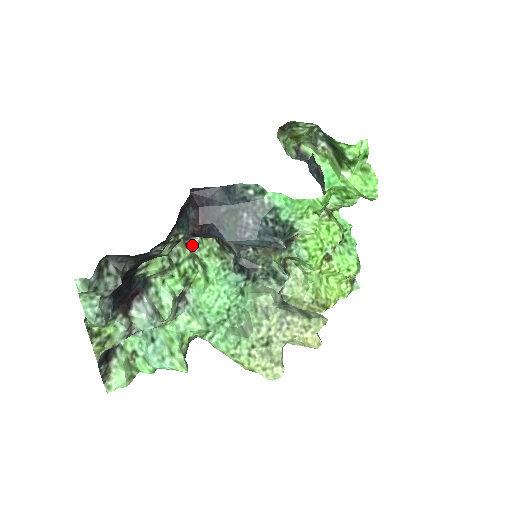
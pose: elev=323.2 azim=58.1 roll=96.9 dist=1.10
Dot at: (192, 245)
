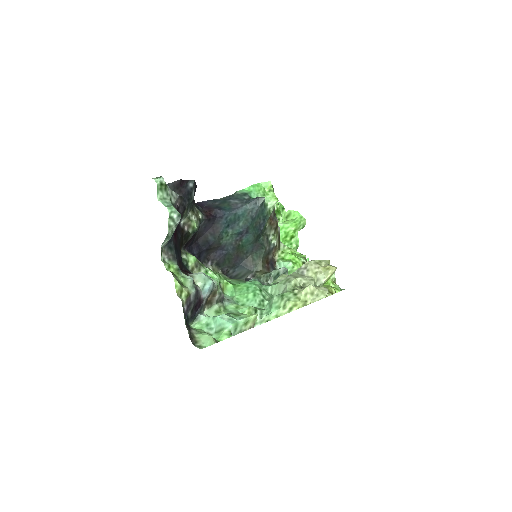
Dot at: occluded
